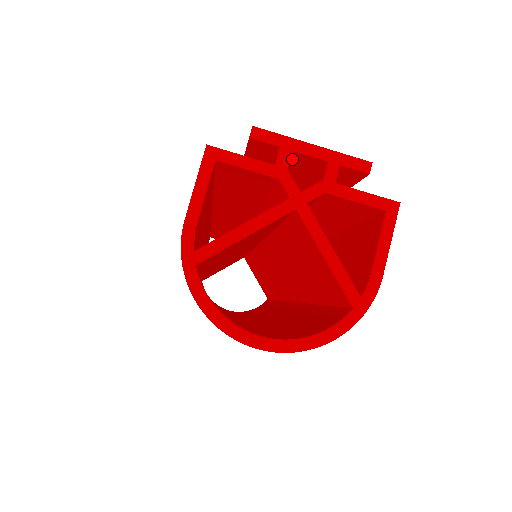
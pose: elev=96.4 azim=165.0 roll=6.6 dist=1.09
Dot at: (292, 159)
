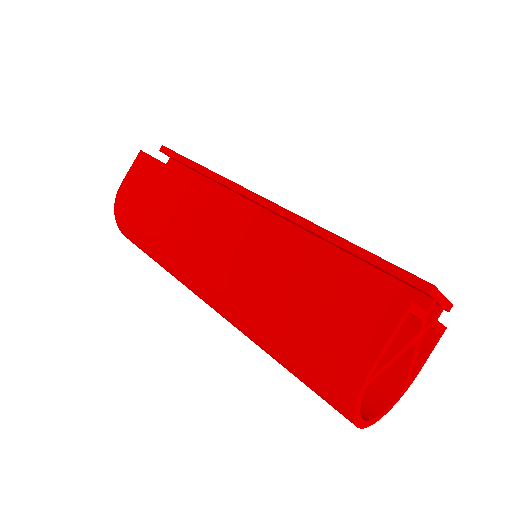
Dot at: occluded
